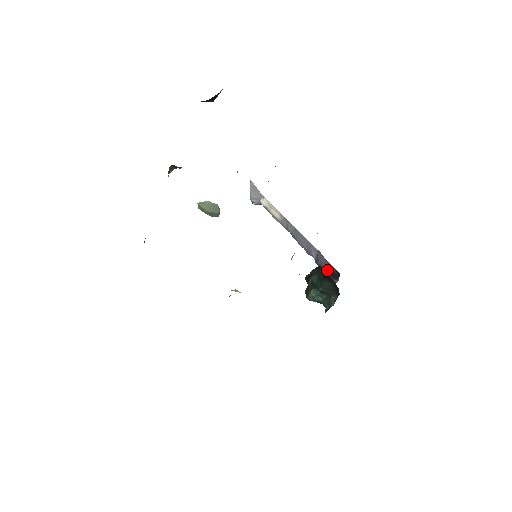
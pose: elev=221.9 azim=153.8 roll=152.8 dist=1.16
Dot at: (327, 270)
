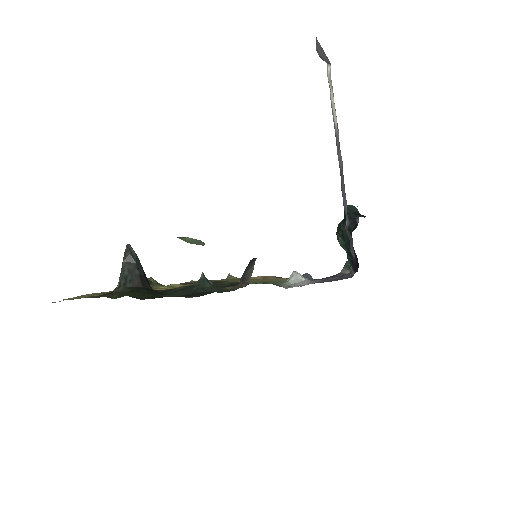
Dot at: (350, 251)
